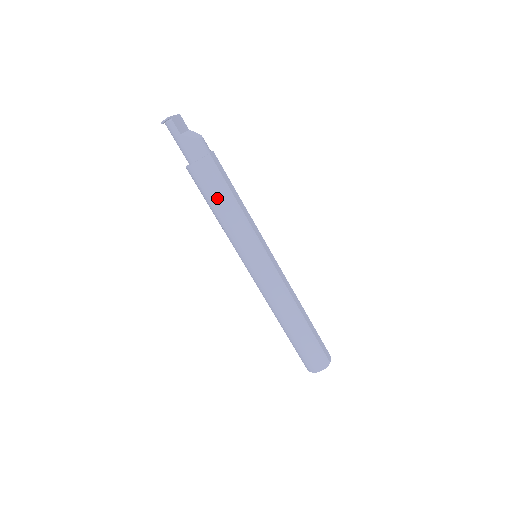
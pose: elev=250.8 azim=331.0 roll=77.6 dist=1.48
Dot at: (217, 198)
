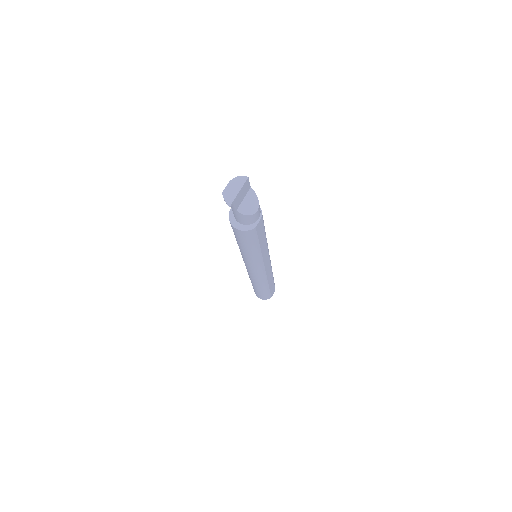
Dot at: (243, 245)
